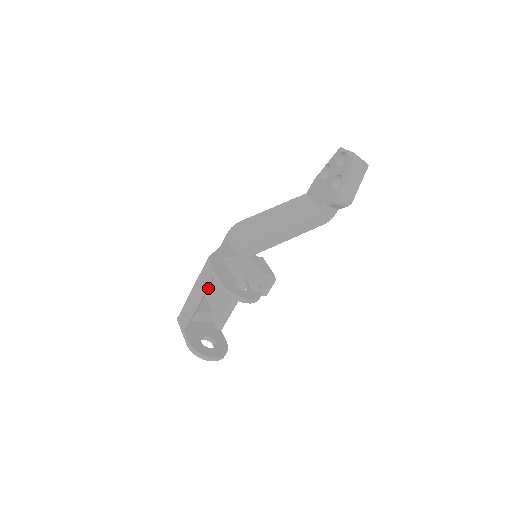
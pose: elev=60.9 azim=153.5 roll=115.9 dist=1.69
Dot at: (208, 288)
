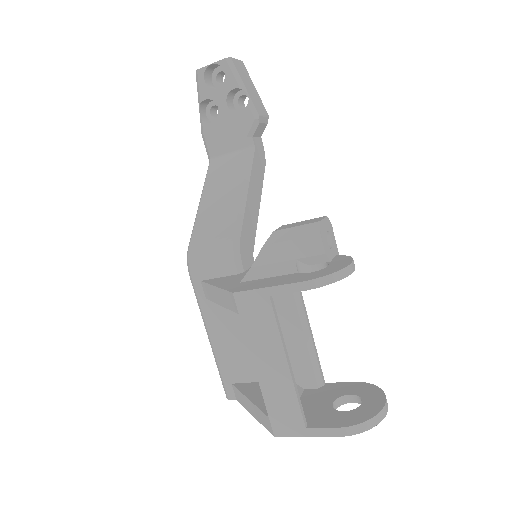
Dot at: (242, 369)
